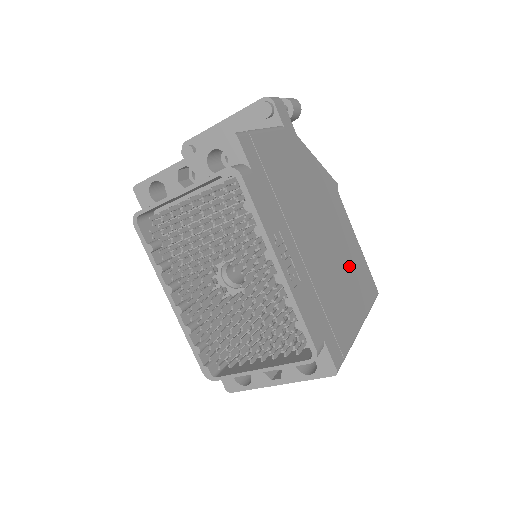
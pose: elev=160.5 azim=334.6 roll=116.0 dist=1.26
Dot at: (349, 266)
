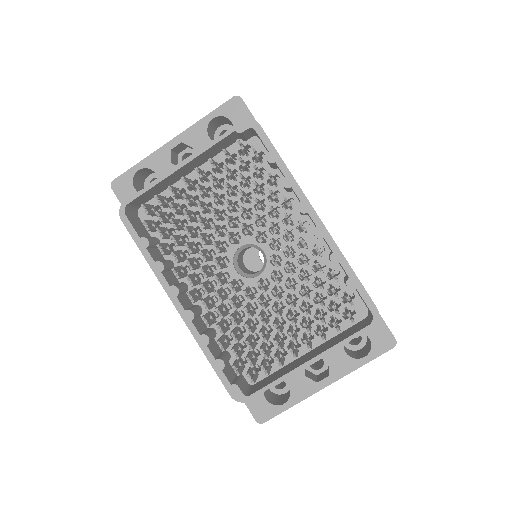
Dot at: occluded
